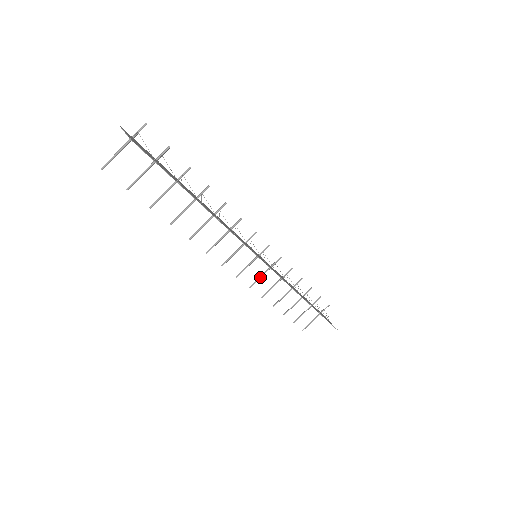
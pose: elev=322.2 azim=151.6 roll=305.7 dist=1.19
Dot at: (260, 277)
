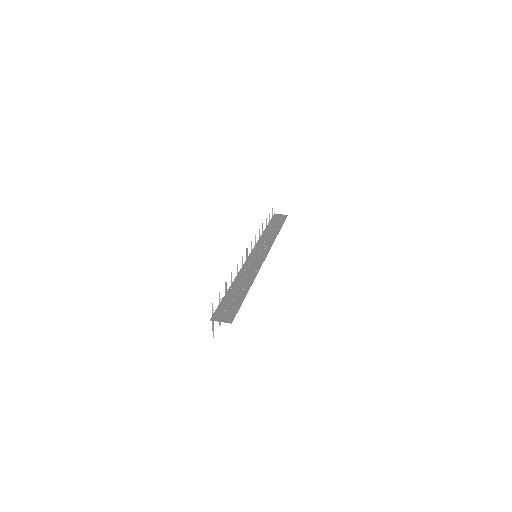
Dot at: occluded
